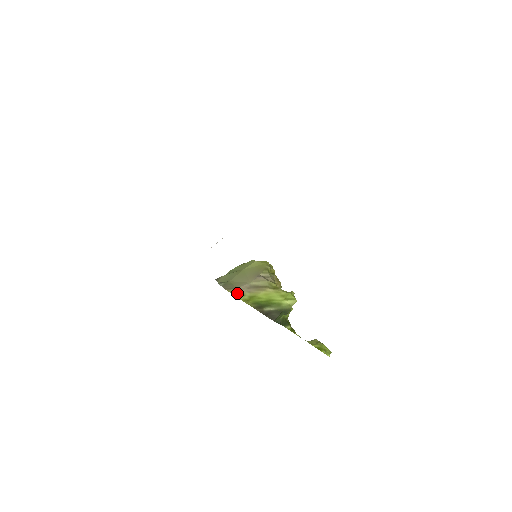
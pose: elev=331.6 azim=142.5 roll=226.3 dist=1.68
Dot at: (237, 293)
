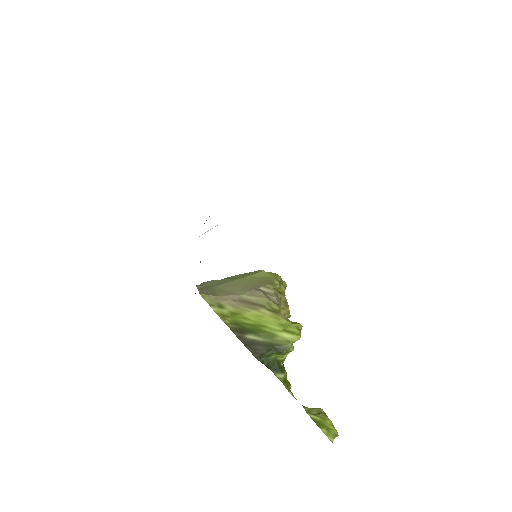
Dot at: (214, 302)
